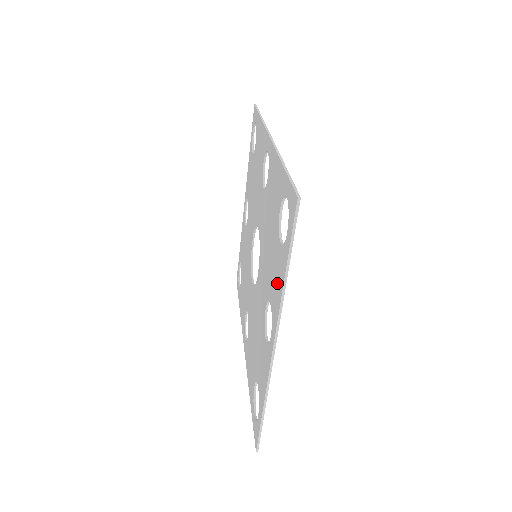
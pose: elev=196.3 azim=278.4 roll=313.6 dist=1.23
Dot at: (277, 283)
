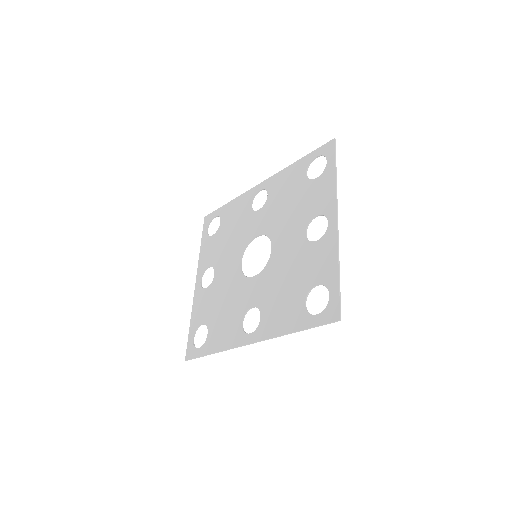
Dot at: (324, 192)
